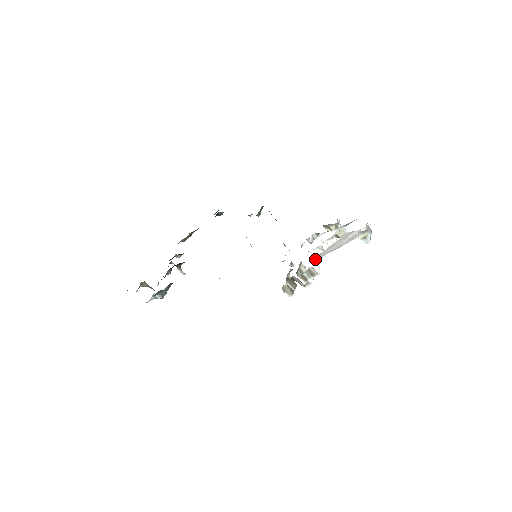
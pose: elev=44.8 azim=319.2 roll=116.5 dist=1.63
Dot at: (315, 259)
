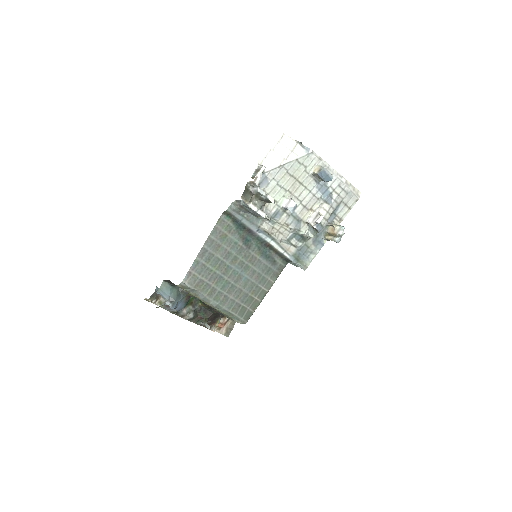
Dot at: occluded
